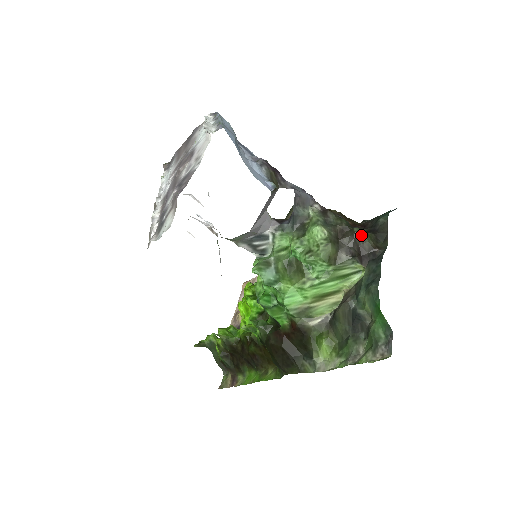
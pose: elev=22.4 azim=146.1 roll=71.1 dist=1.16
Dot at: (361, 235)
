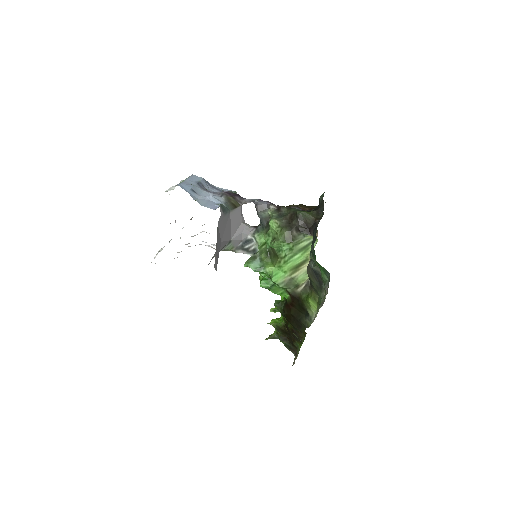
Dot at: (302, 215)
